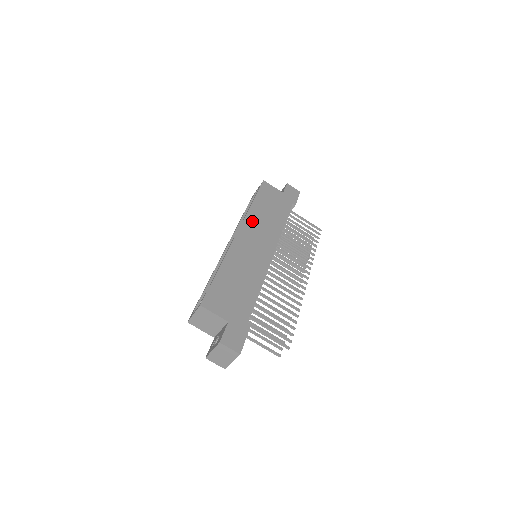
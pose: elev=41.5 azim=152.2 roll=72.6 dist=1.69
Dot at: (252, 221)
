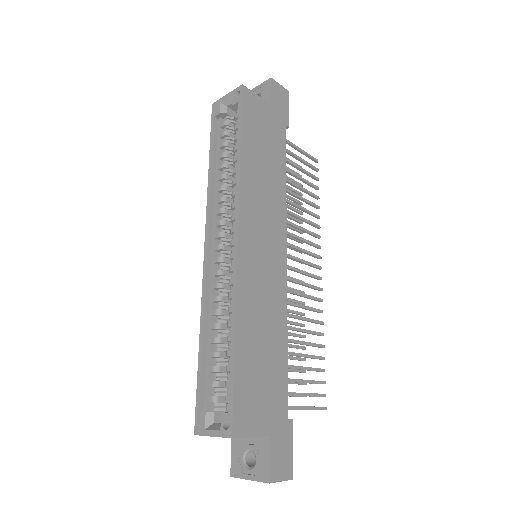
Dot at: (250, 199)
